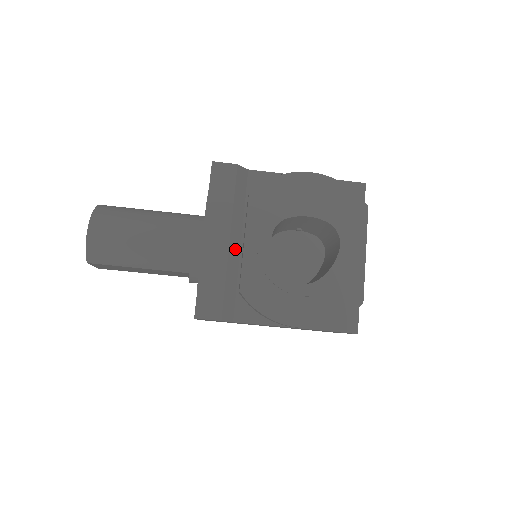
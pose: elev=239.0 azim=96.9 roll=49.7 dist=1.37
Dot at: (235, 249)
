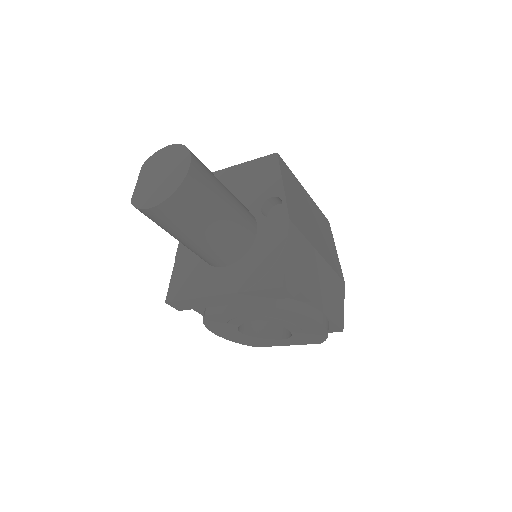
Dot at: occluded
